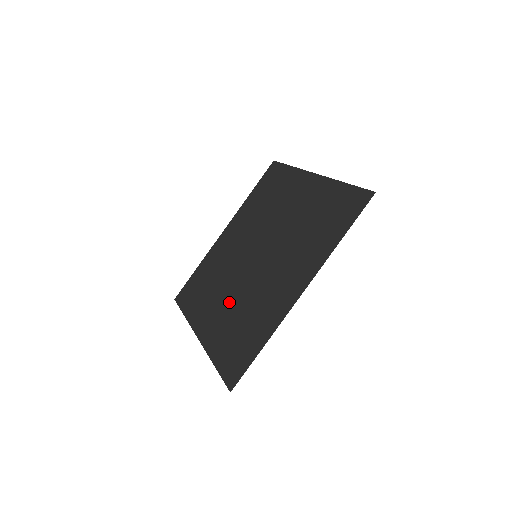
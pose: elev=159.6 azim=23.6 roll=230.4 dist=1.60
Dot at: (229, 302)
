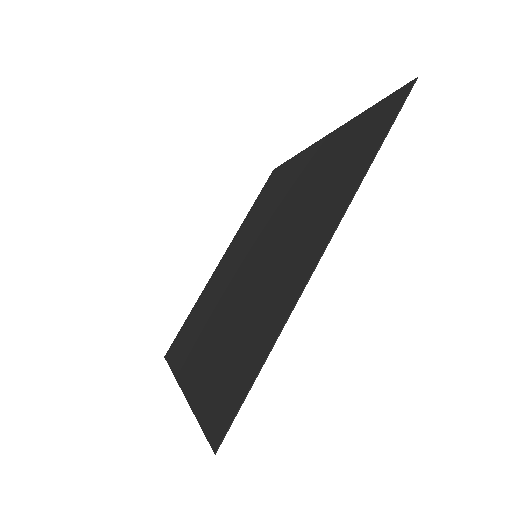
Dot at: (228, 270)
